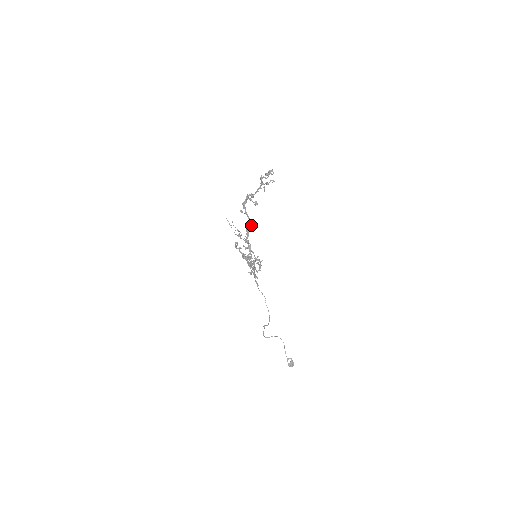
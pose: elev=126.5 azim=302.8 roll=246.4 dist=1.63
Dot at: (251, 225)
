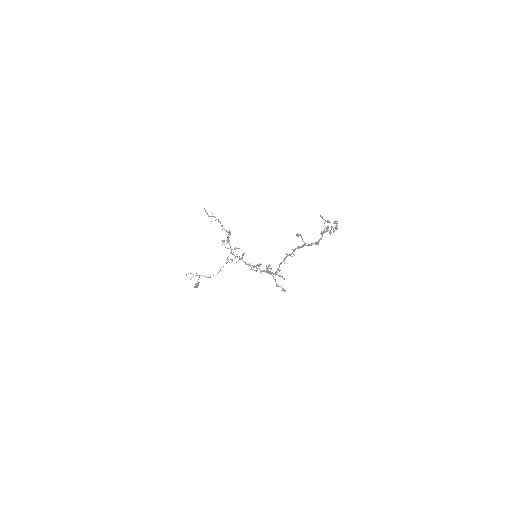
Dot at: occluded
